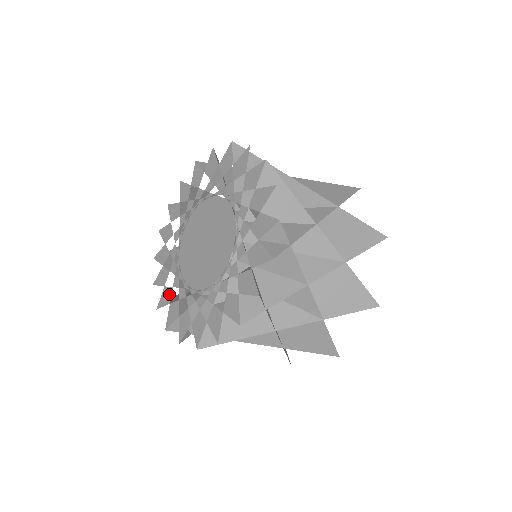
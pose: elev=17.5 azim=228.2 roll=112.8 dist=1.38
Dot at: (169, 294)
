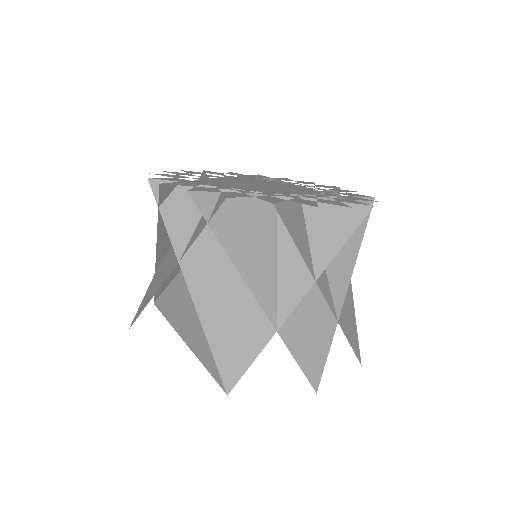
Dot at: (180, 177)
